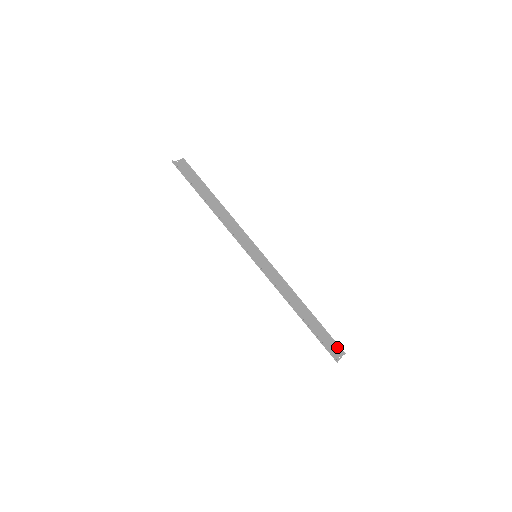
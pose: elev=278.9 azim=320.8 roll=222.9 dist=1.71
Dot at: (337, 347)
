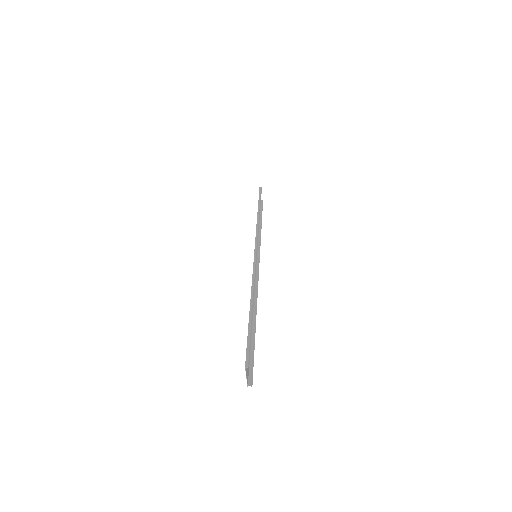
Dot at: (249, 373)
